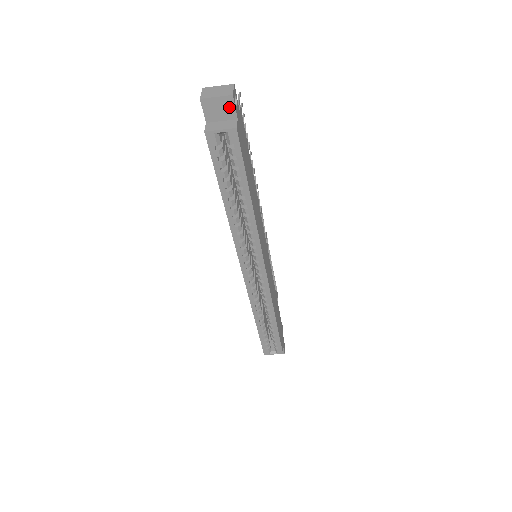
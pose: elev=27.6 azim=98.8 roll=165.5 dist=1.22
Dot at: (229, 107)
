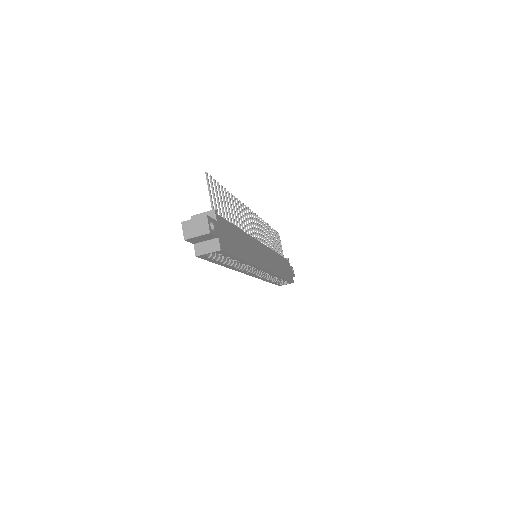
Dot at: (209, 236)
